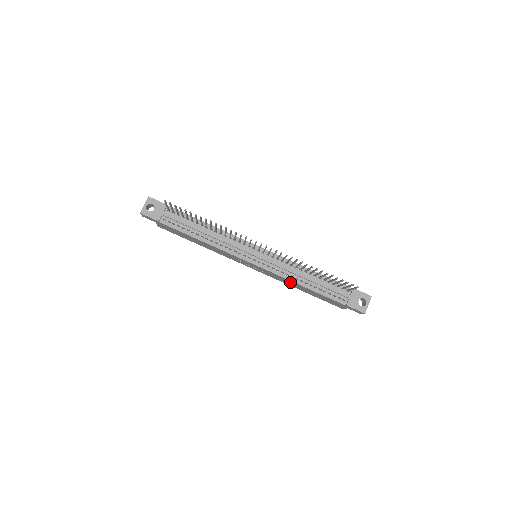
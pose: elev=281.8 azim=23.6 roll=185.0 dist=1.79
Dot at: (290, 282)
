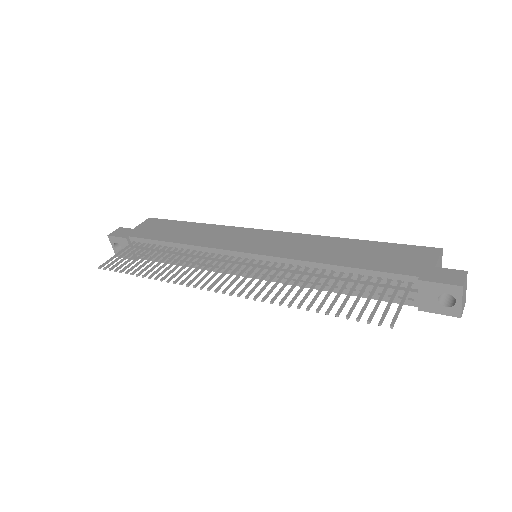
Dot at: occluded
